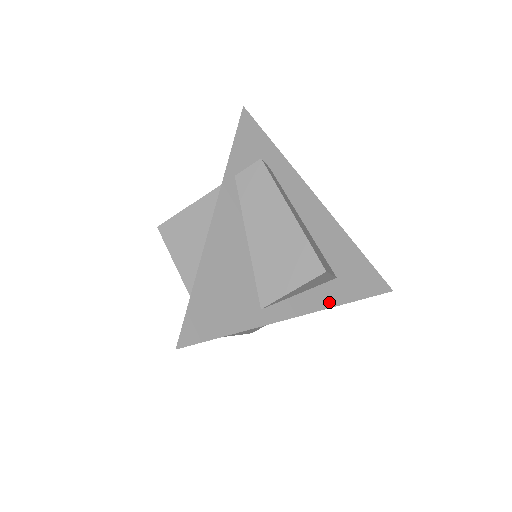
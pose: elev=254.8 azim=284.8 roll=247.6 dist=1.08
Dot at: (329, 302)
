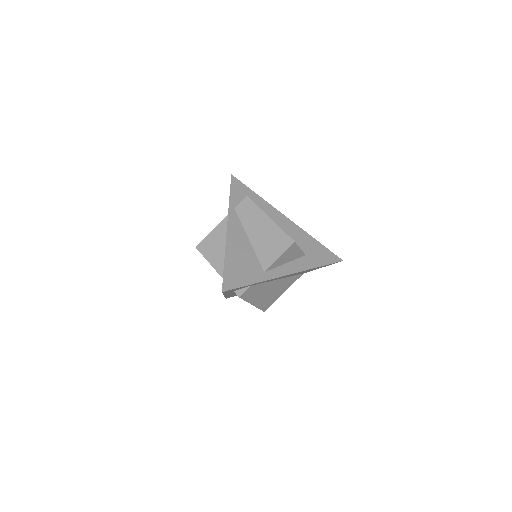
Dot at: (304, 268)
